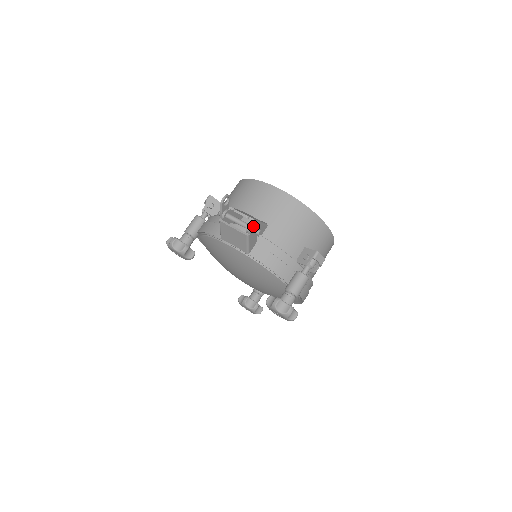
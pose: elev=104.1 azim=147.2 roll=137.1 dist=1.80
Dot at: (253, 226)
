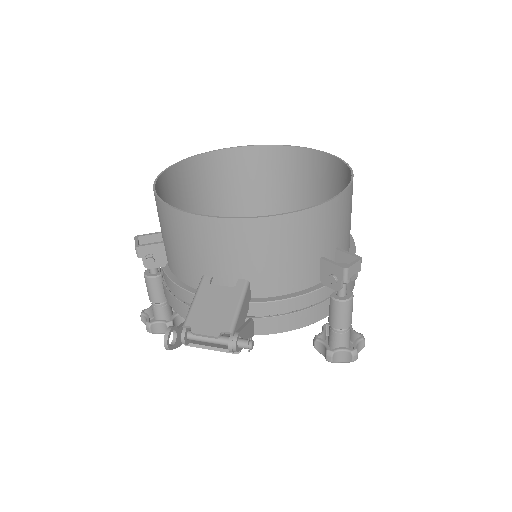
Dot at: (236, 344)
